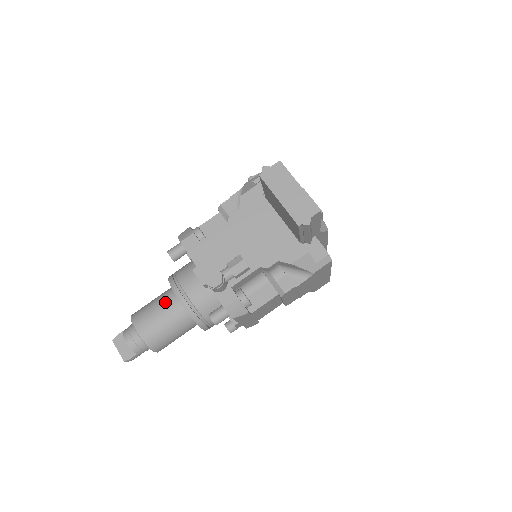
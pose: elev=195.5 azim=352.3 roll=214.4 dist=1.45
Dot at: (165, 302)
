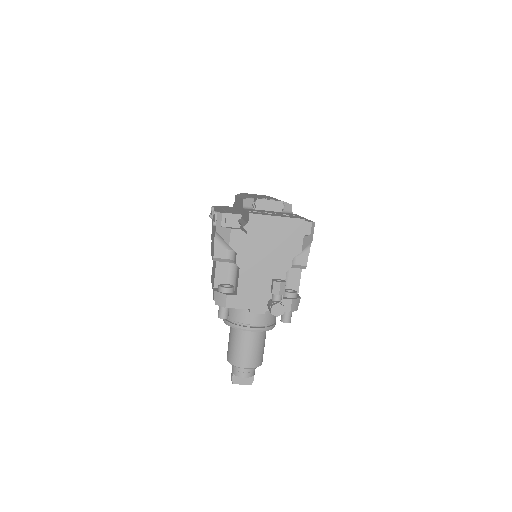
Dot at: (244, 339)
